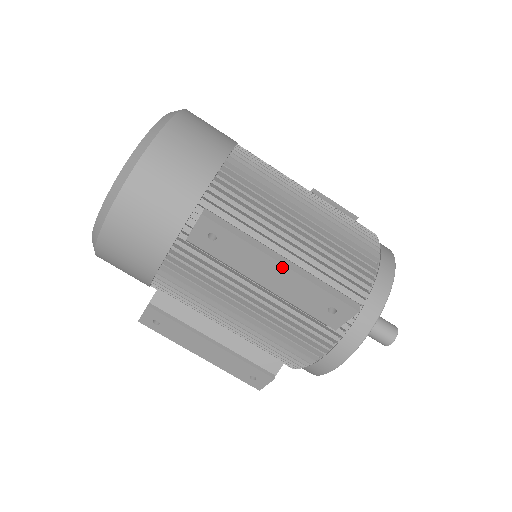
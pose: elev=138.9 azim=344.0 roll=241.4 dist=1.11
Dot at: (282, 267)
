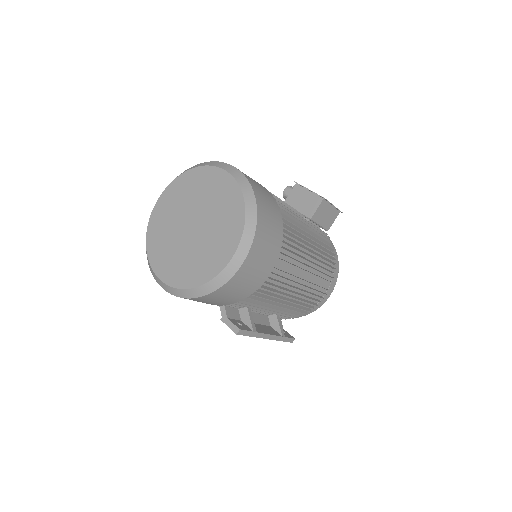
Dot at: (266, 338)
